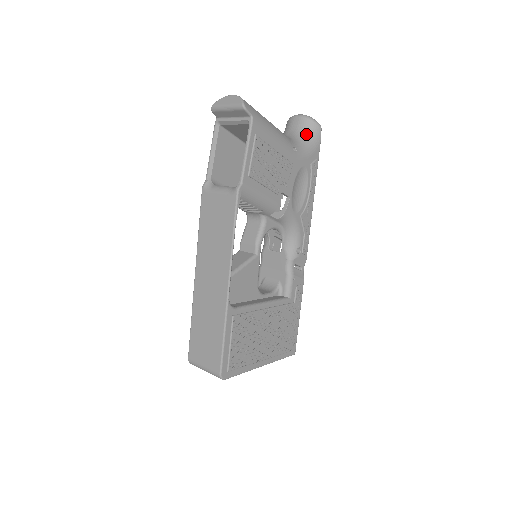
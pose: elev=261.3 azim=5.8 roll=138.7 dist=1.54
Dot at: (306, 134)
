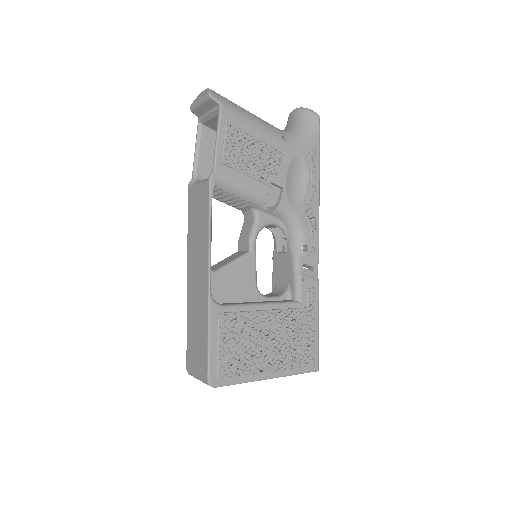
Dot at: (301, 125)
